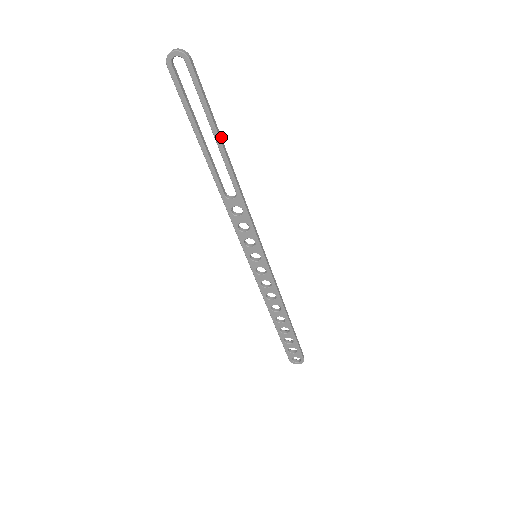
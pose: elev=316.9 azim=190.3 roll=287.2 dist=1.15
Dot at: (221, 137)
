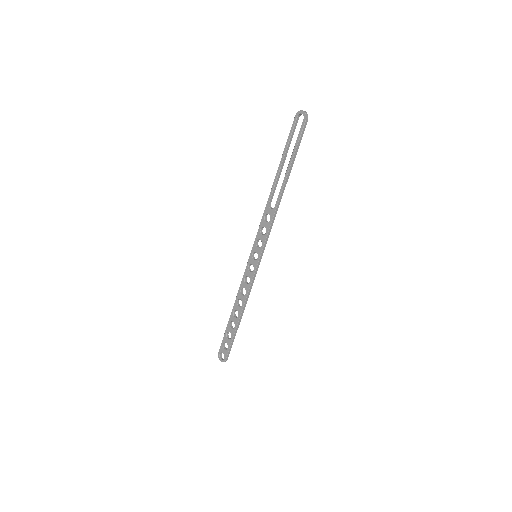
Dot at: occluded
